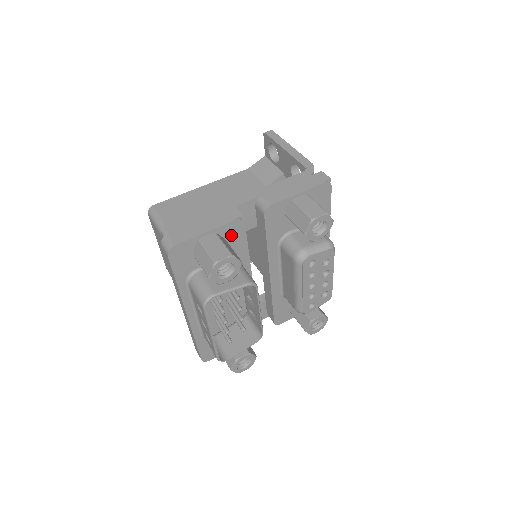
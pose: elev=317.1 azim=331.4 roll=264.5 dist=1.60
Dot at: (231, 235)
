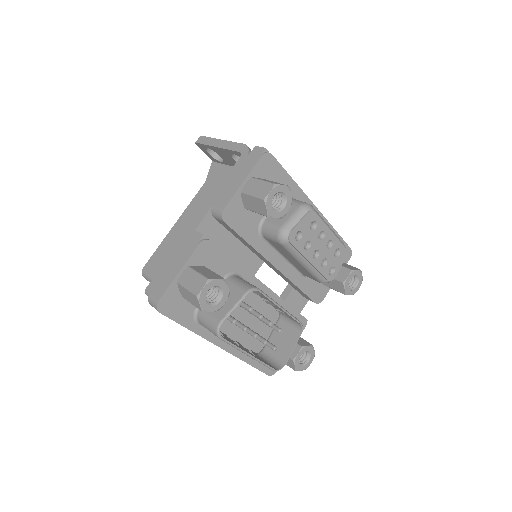
Dot at: (206, 259)
